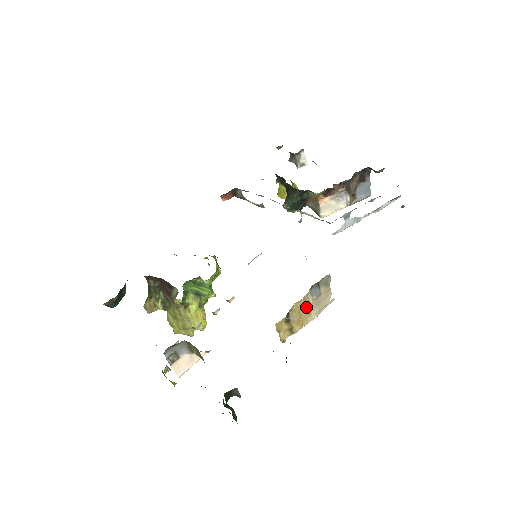
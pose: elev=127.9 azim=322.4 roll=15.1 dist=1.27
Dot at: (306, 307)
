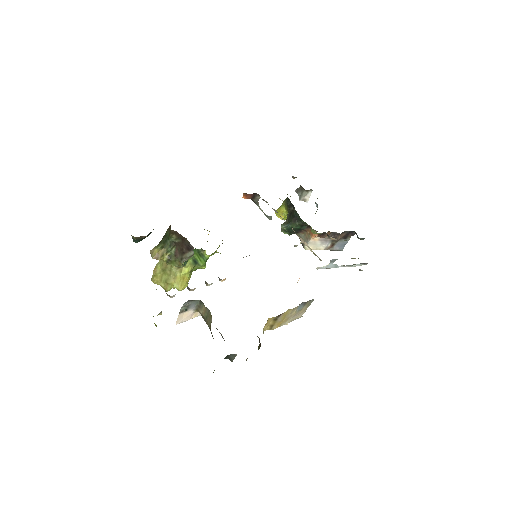
Dot at: (289, 315)
